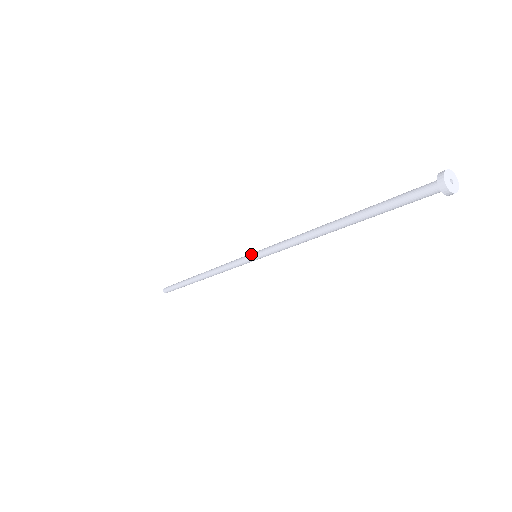
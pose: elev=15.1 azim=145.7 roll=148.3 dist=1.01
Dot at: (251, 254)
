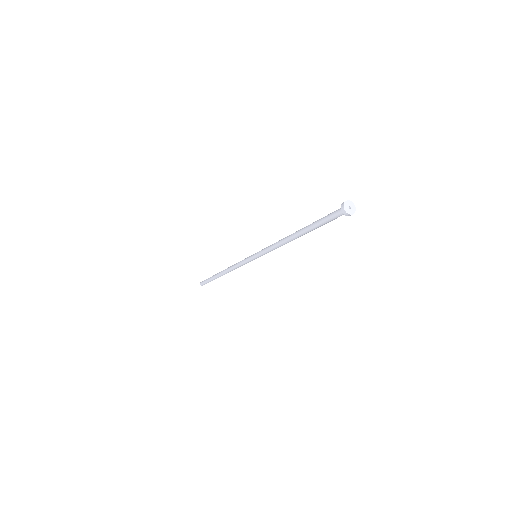
Dot at: (252, 257)
